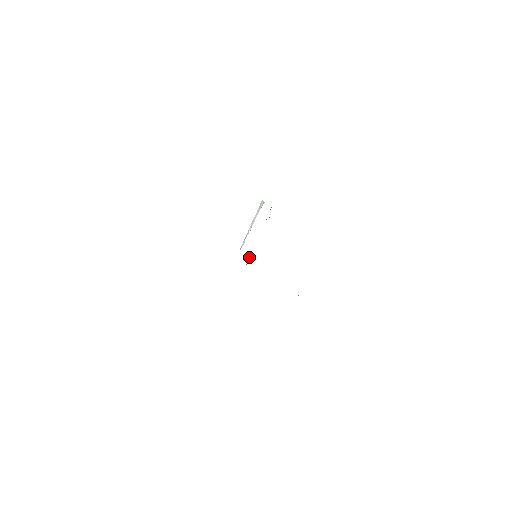
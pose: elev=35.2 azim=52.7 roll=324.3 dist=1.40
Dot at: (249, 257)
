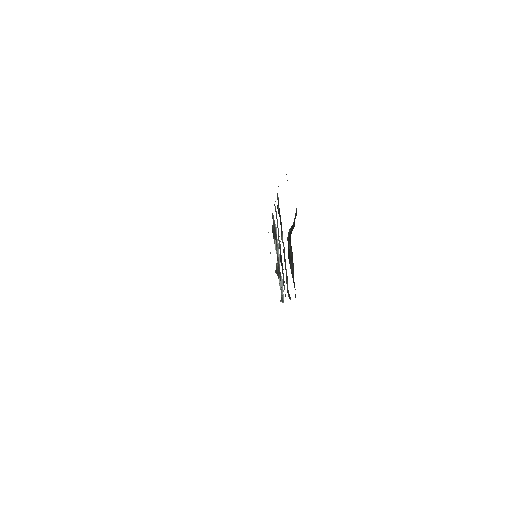
Dot at: (279, 278)
